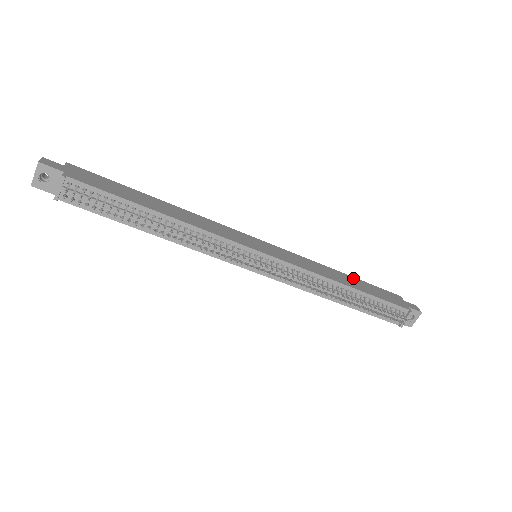
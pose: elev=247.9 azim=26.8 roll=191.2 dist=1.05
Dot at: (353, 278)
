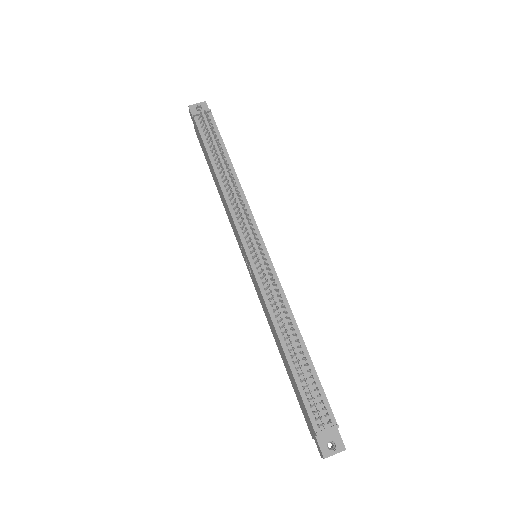
Dot at: occluded
